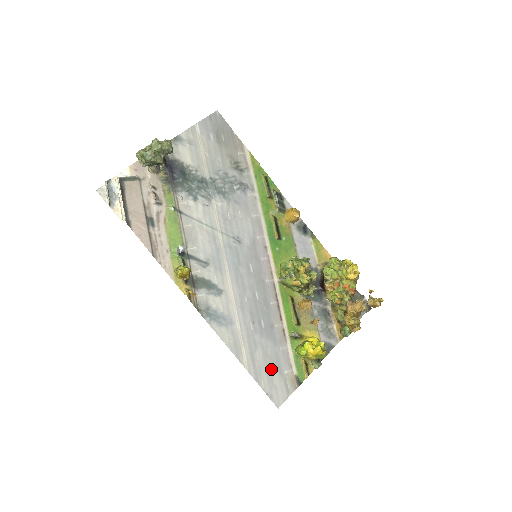
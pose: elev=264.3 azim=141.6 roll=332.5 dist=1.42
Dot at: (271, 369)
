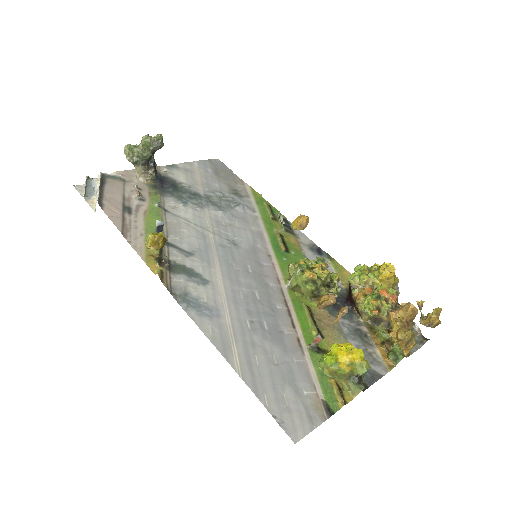
Dot at: (280, 383)
